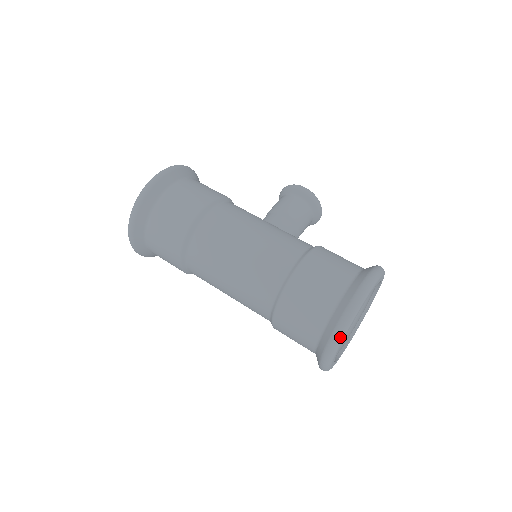
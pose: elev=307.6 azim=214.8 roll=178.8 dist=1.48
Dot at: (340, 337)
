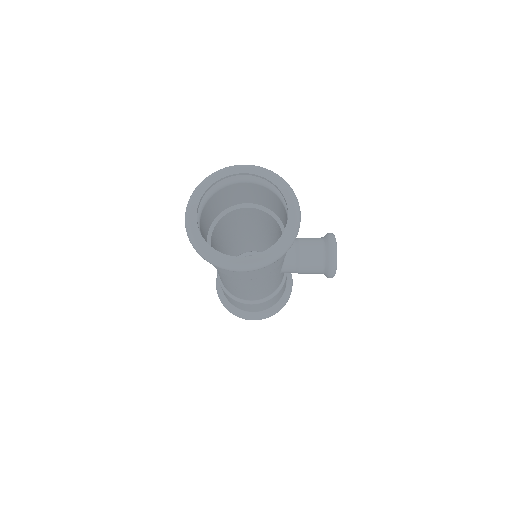
Dot at: (200, 183)
